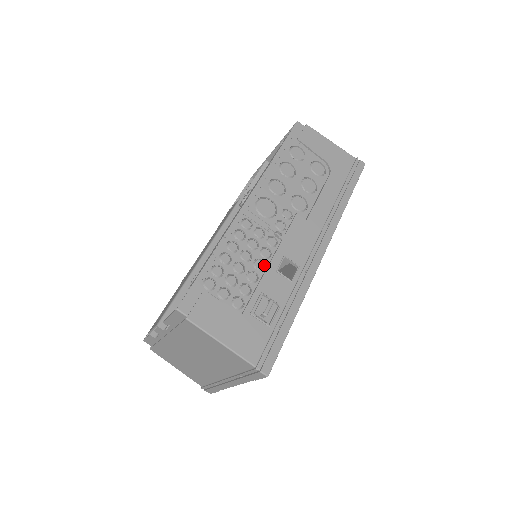
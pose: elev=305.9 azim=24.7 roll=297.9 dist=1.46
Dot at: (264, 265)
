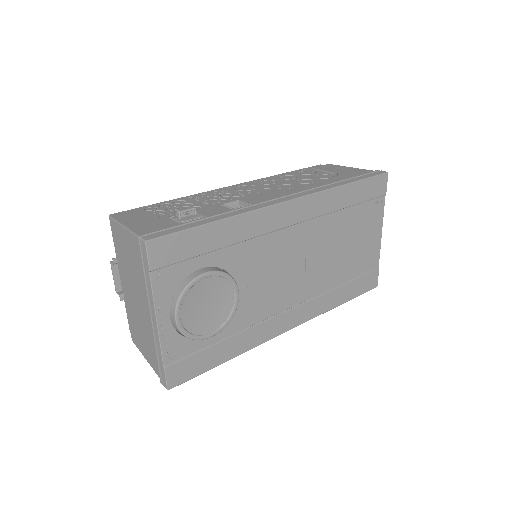
Dot at: occluded
